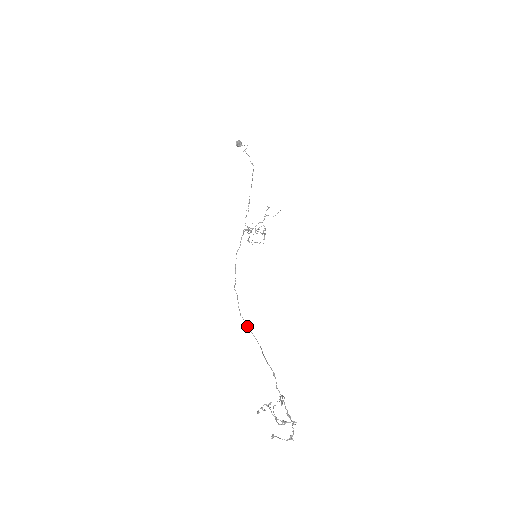
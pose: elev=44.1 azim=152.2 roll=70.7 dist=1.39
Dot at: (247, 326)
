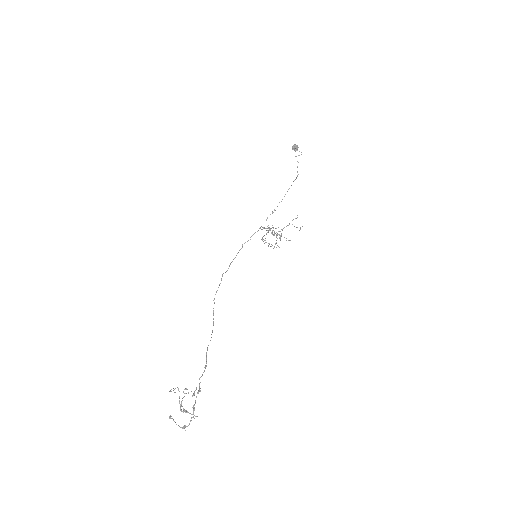
Dot at: (213, 313)
